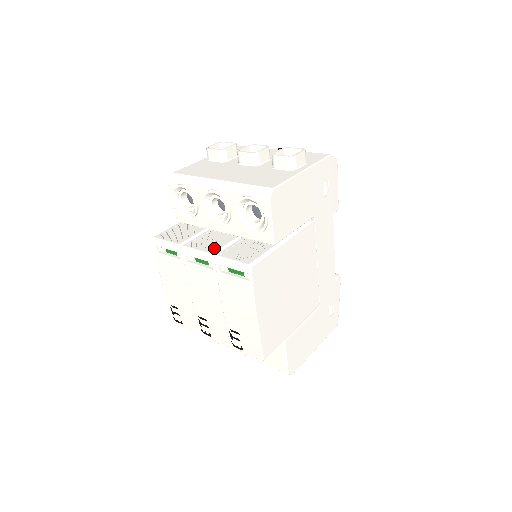
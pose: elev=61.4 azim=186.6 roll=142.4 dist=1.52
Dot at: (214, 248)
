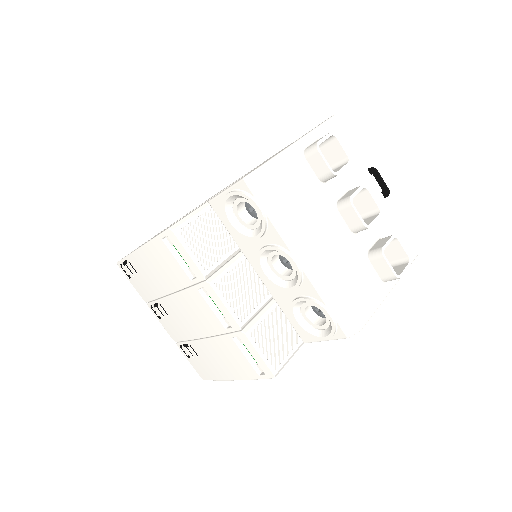
Dot at: (245, 313)
